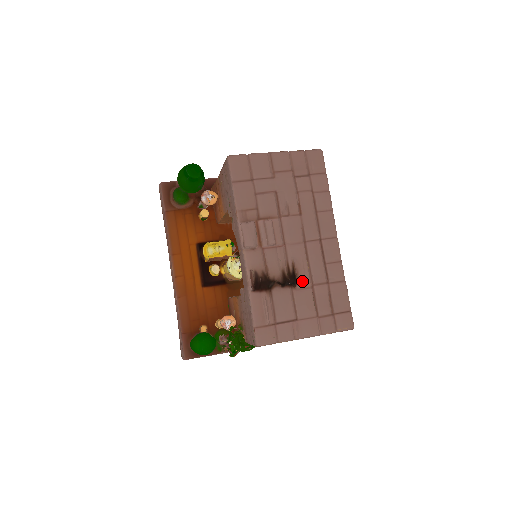
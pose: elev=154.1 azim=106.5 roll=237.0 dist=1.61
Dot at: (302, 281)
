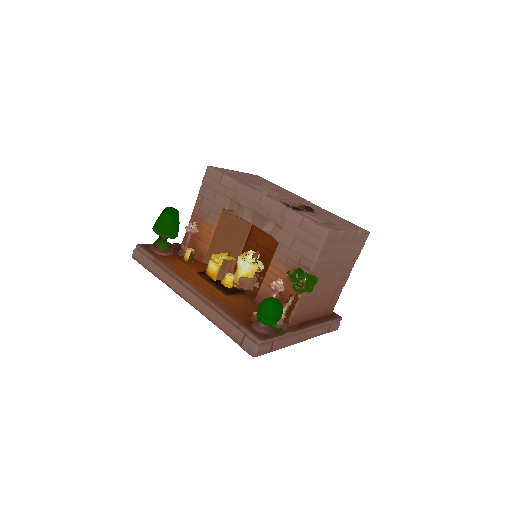
Dot at: (314, 211)
